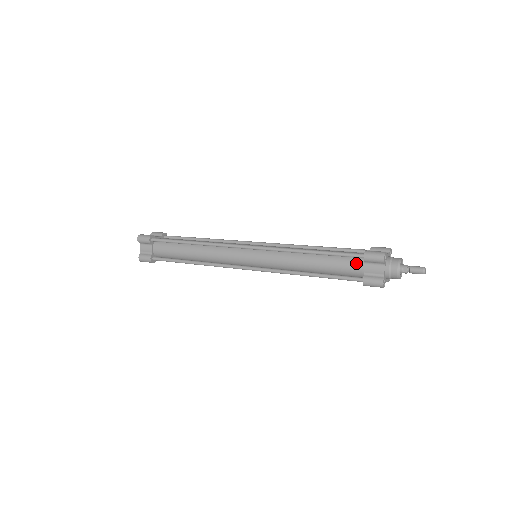
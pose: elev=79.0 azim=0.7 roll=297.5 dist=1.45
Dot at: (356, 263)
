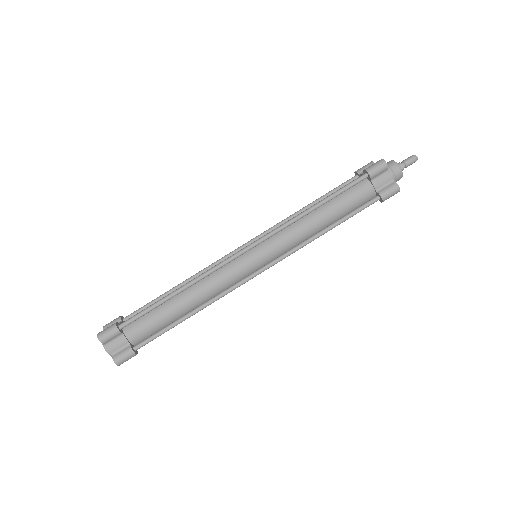
Dot at: (363, 187)
